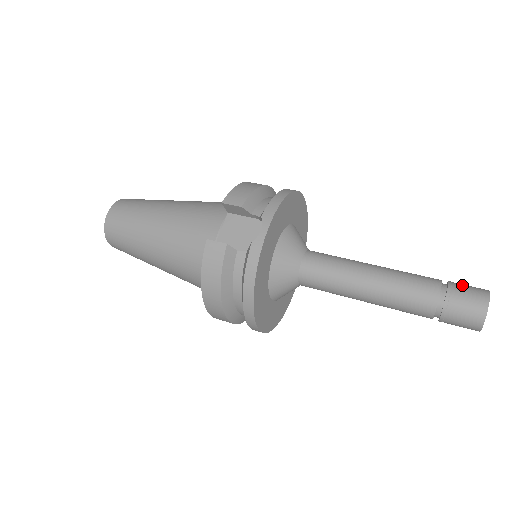
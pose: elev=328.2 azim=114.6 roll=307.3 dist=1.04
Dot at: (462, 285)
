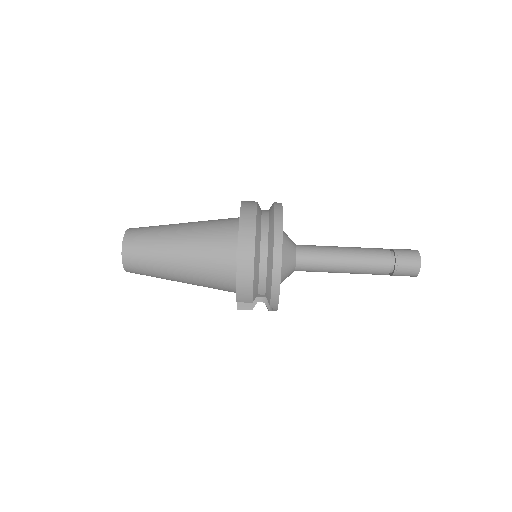
Dot at: (404, 267)
